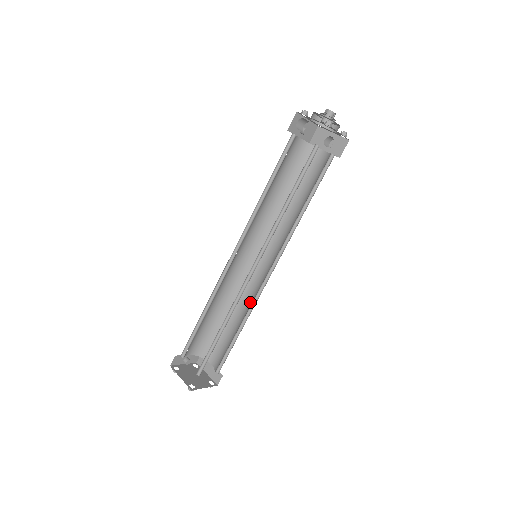
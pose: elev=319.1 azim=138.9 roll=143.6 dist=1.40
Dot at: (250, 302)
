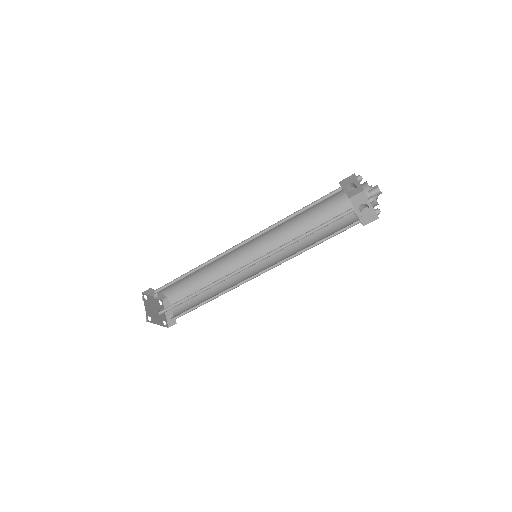
Dot at: (230, 285)
